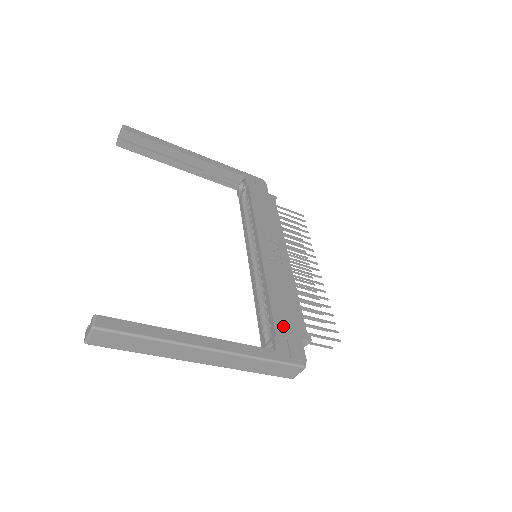
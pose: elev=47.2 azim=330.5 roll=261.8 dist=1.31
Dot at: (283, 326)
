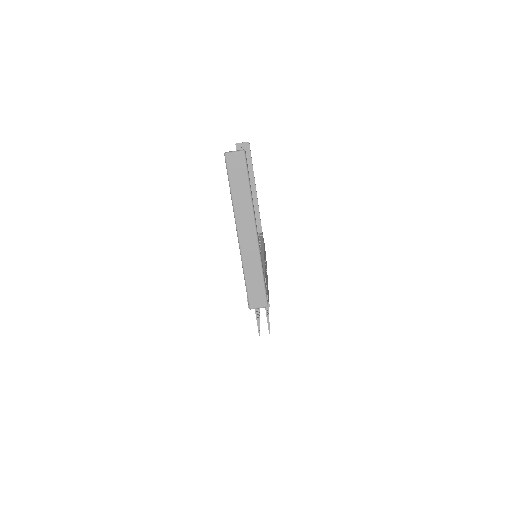
Dot at: (266, 282)
